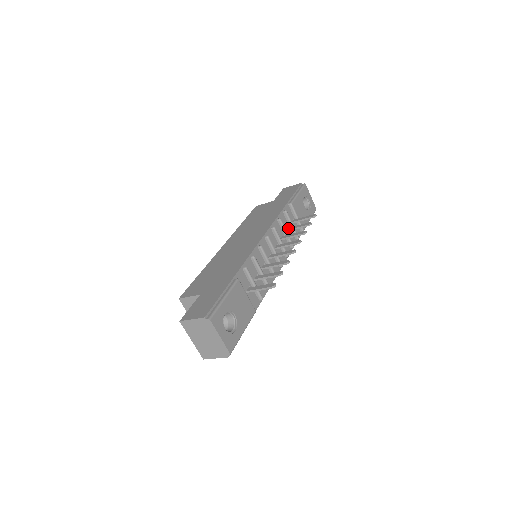
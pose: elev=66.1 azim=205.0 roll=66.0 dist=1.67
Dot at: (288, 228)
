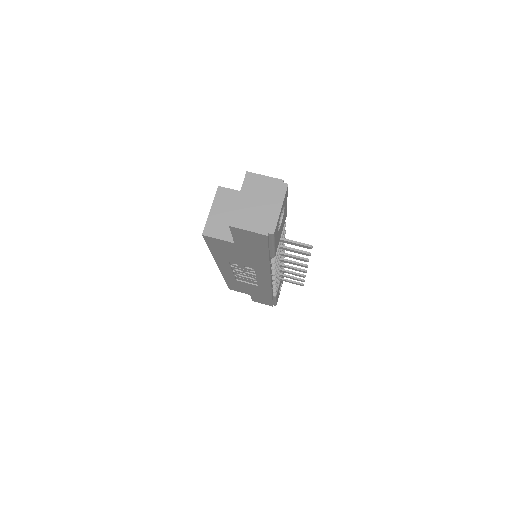
Dot at: occluded
